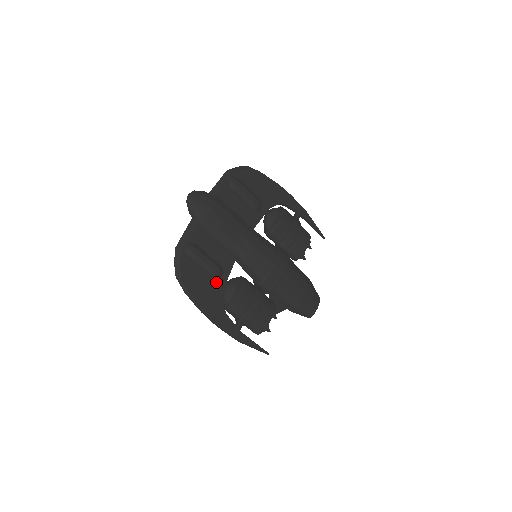
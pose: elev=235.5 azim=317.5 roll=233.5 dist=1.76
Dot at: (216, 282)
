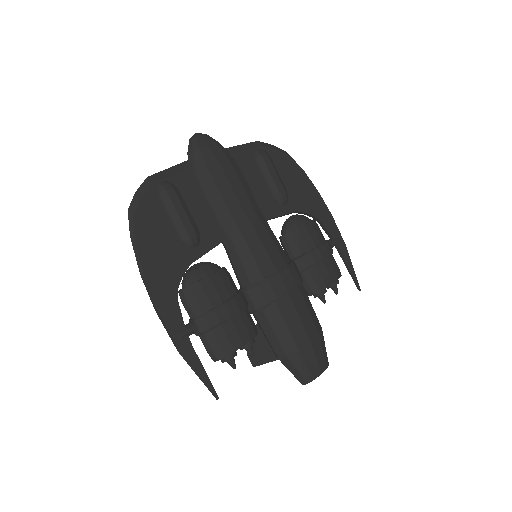
Dot at: (183, 250)
